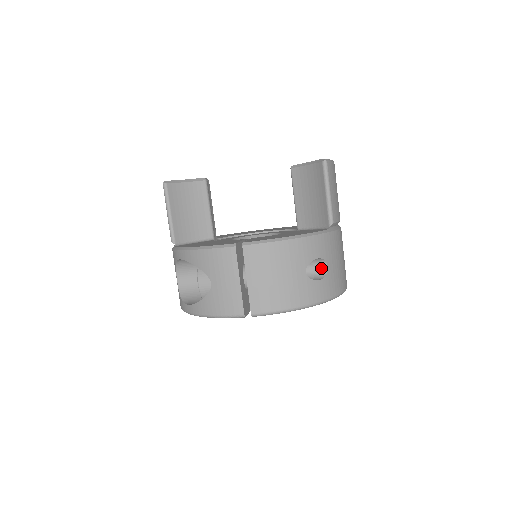
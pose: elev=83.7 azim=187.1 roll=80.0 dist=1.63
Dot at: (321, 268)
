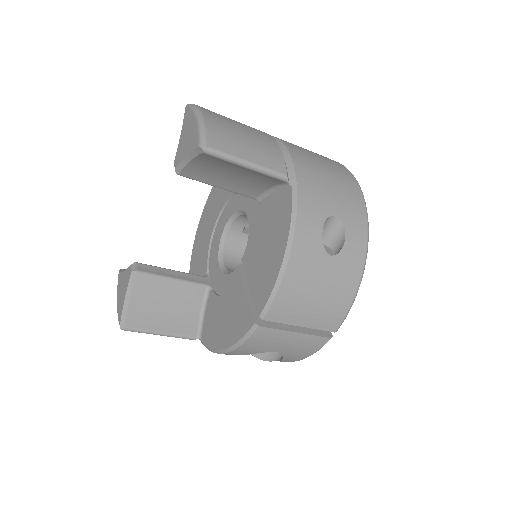
Dot at: (331, 224)
